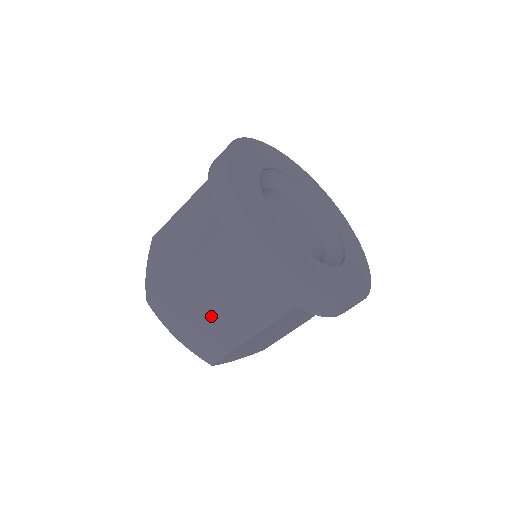
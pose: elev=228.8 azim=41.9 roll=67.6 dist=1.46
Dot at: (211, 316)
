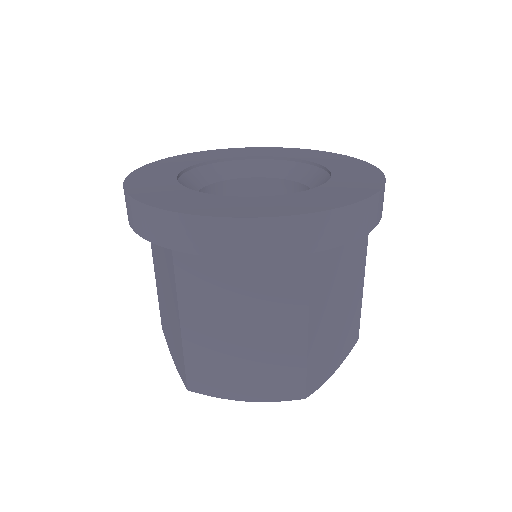
Dot at: (170, 316)
